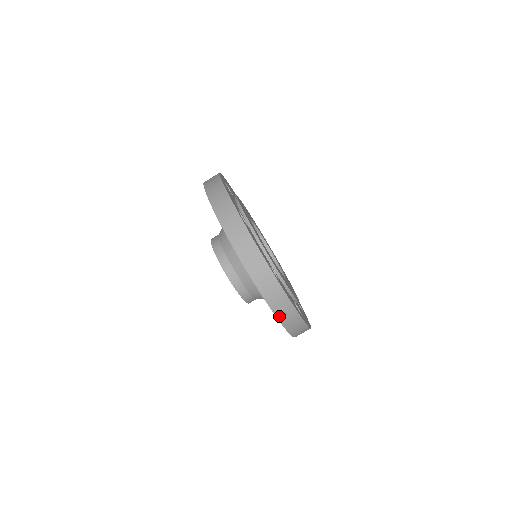
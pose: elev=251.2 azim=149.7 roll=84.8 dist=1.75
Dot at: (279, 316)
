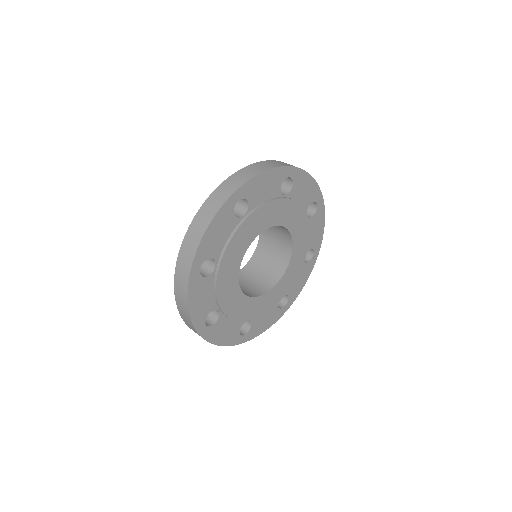
Dot at: occluded
